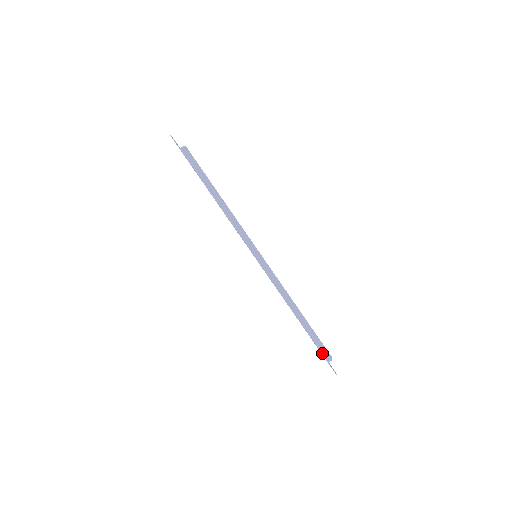
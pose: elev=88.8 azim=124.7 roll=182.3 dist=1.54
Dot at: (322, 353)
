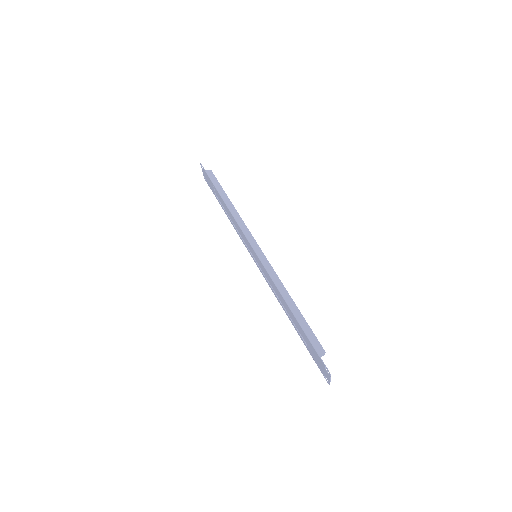
Dot at: (314, 345)
